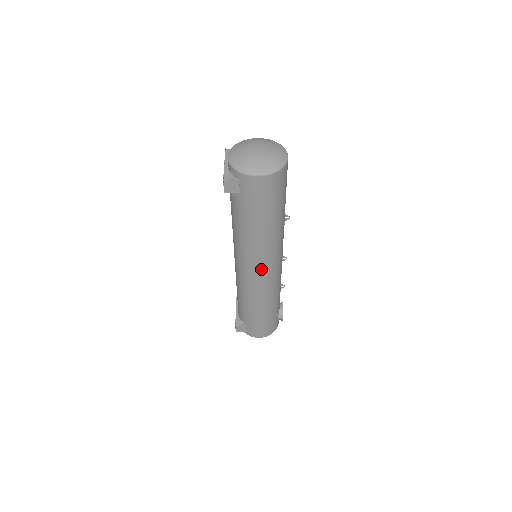
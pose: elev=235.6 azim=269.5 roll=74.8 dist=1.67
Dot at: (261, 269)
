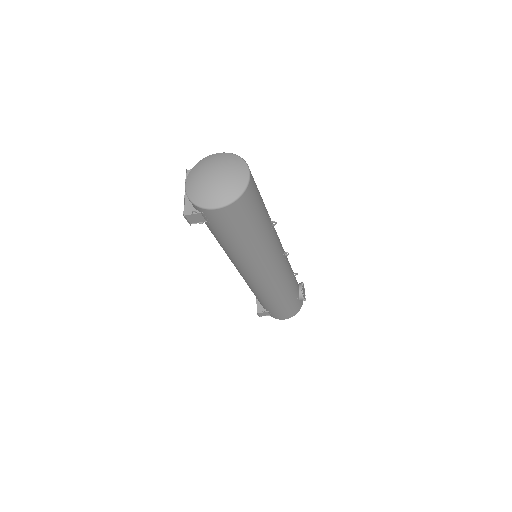
Dot at: (259, 275)
